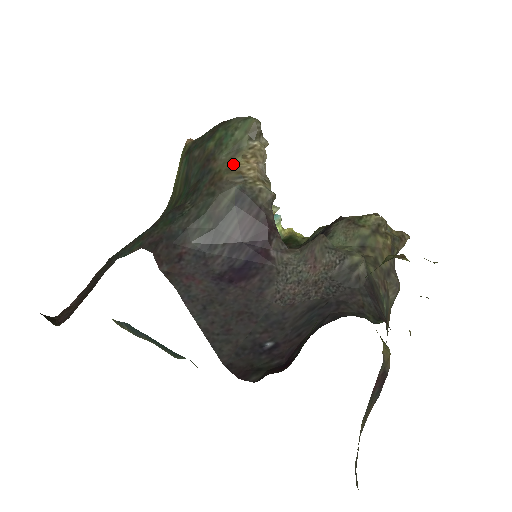
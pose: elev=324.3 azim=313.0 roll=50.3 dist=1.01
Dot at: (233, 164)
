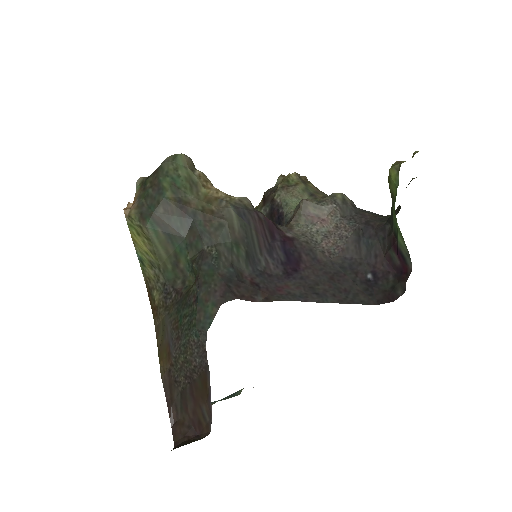
Dot at: (205, 196)
